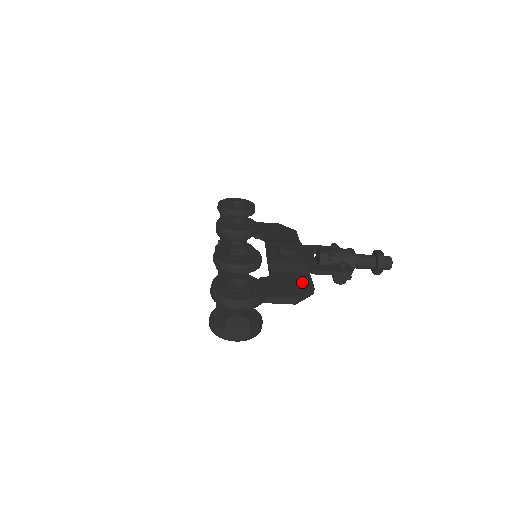
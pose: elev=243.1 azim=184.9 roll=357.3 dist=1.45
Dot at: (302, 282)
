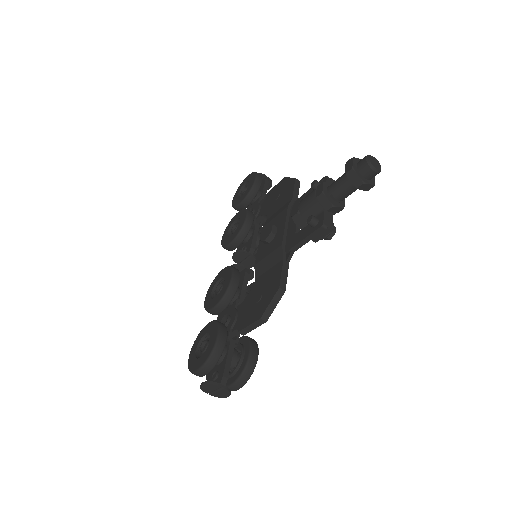
Dot at: (272, 283)
